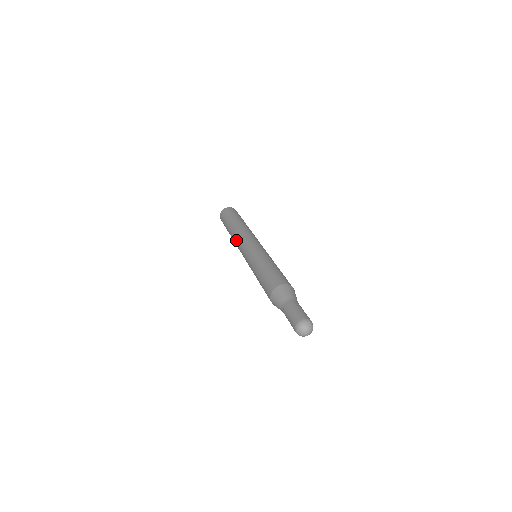
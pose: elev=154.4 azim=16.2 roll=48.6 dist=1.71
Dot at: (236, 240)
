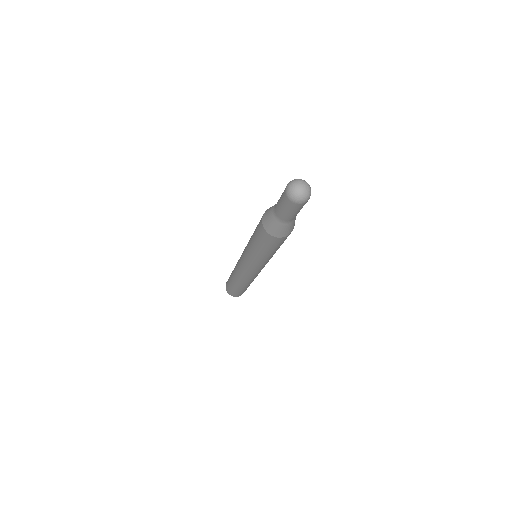
Dot at: (237, 272)
